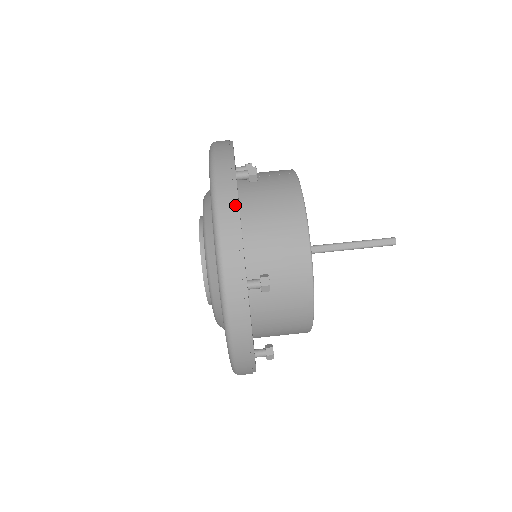
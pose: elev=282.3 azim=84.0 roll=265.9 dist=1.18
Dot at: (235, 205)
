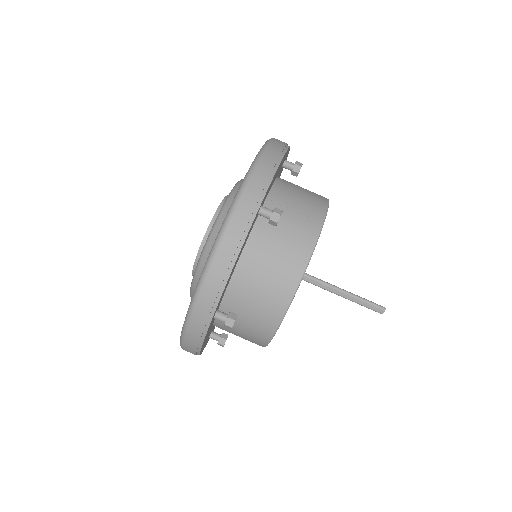
Dot at: (234, 257)
